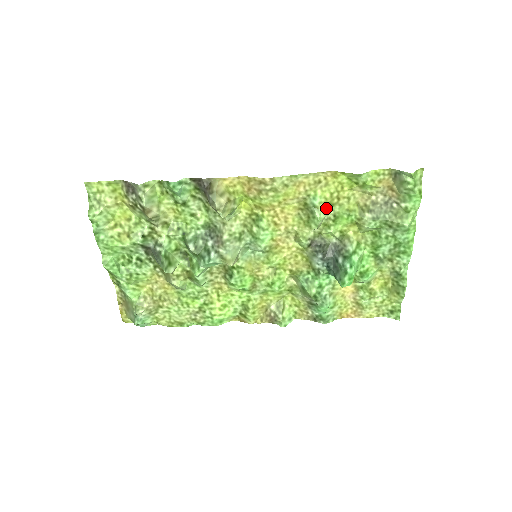
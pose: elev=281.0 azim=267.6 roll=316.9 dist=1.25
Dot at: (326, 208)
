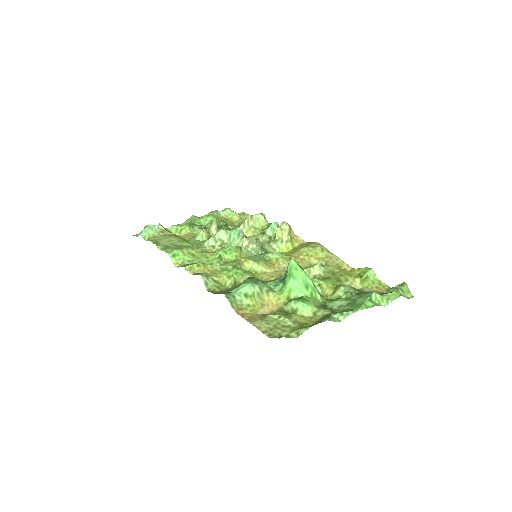
Dot at: (328, 272)
